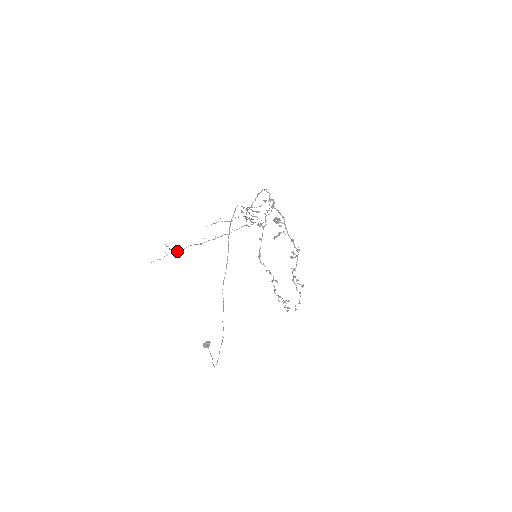
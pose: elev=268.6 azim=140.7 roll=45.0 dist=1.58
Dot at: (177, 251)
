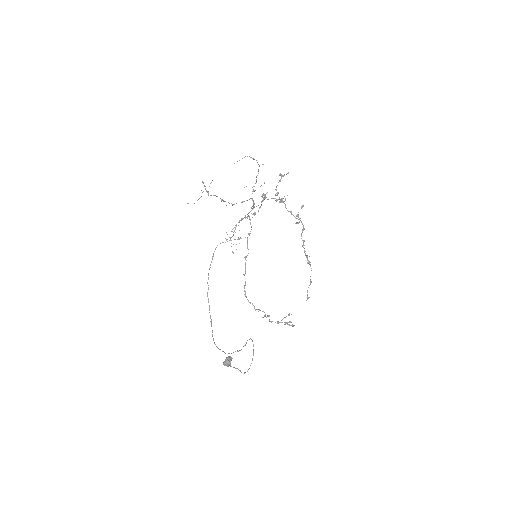
Dot at: (208, 195)
